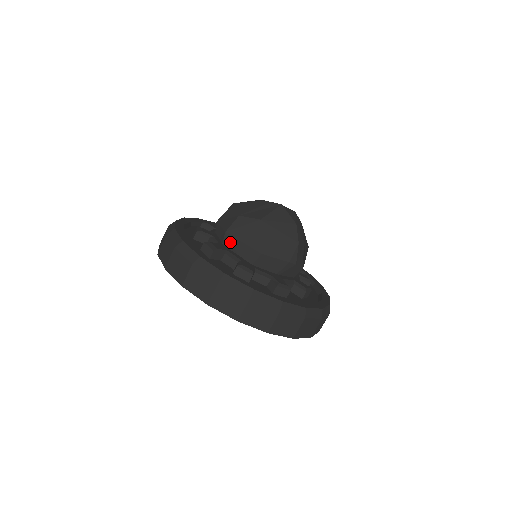
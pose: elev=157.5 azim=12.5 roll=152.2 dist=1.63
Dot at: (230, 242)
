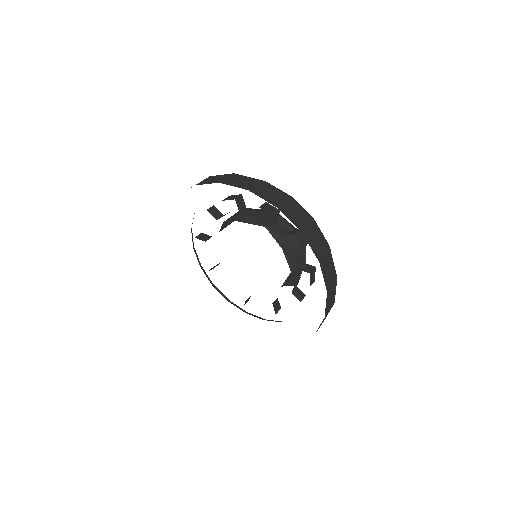
Dot at: occluded
